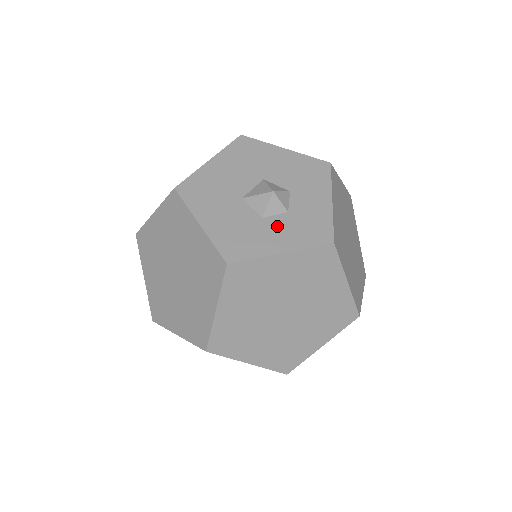
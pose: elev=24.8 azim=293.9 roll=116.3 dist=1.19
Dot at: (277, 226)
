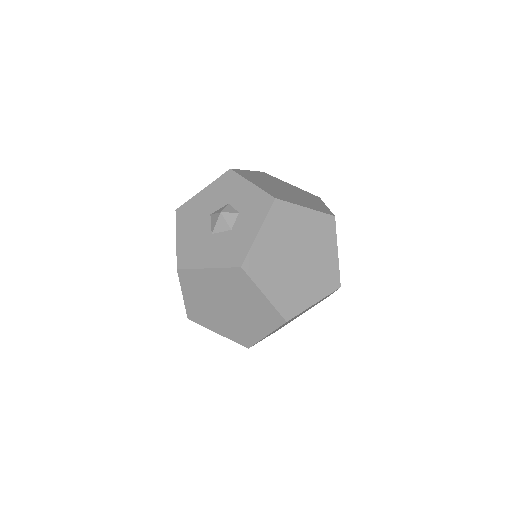
Dot at: (242, 224)
